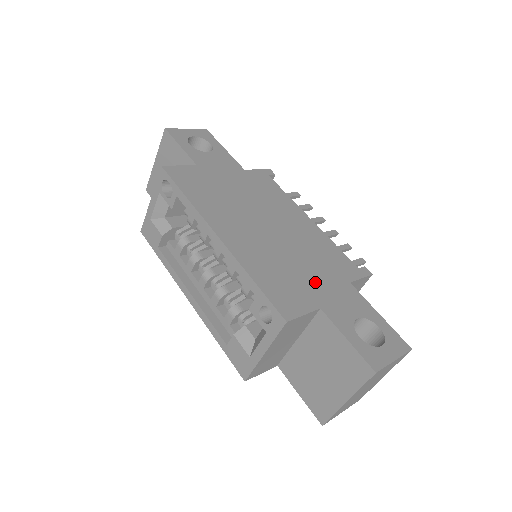
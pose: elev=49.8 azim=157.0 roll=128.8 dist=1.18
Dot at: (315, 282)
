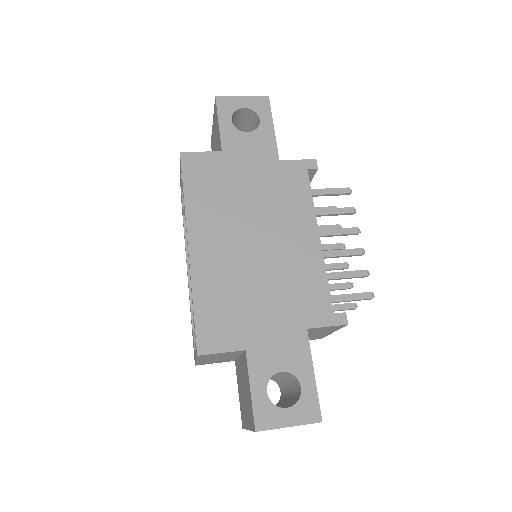
Dot at: (262, 320)
